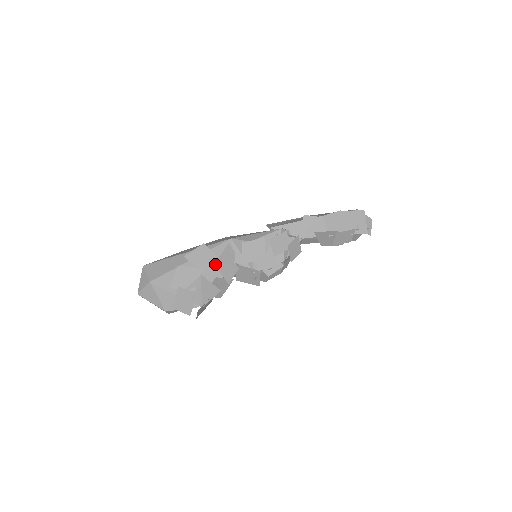
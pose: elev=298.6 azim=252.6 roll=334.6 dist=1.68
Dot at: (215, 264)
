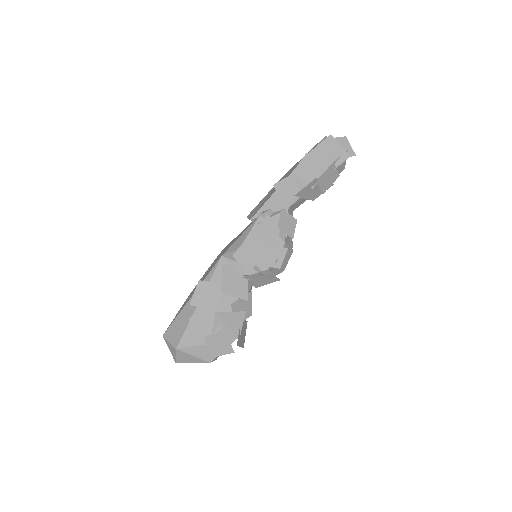
Dot at: (222, 292)
